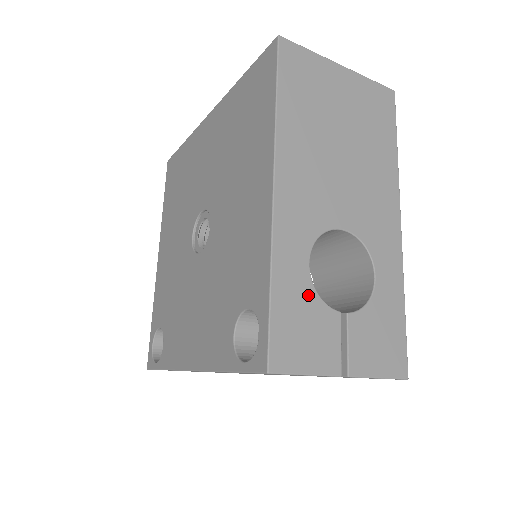
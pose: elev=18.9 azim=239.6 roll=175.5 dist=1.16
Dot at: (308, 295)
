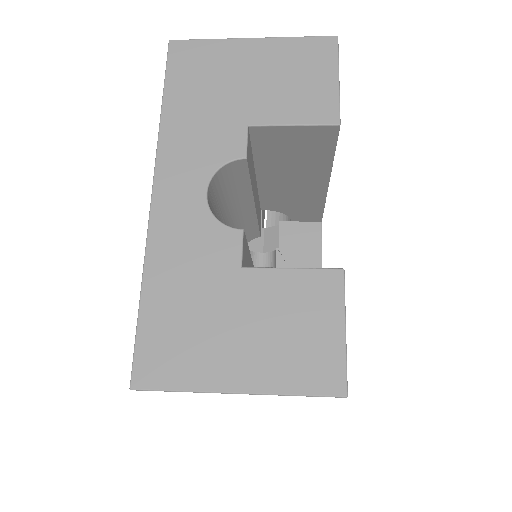
Dot at: occluded
